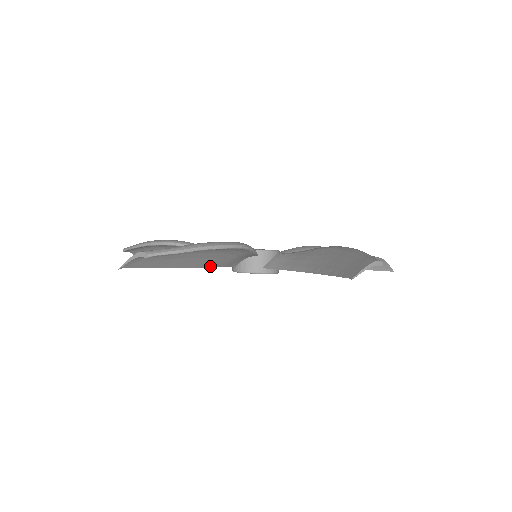
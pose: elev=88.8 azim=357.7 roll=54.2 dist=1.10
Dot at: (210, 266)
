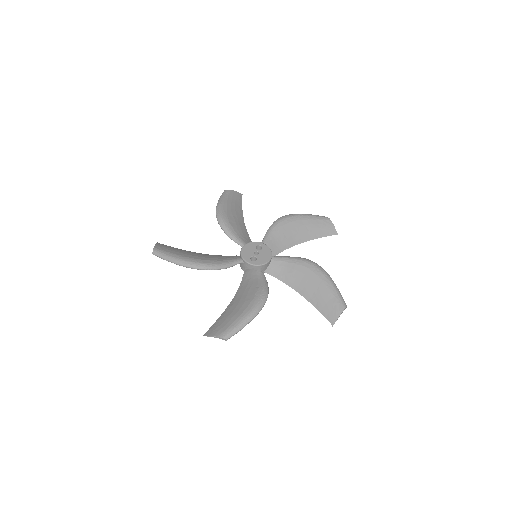
Dot at: (212, 255)
